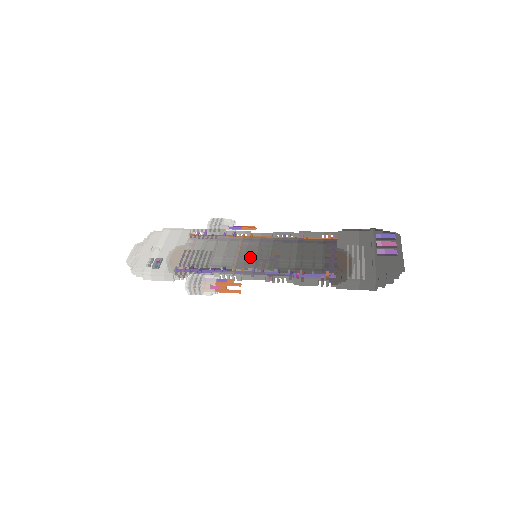
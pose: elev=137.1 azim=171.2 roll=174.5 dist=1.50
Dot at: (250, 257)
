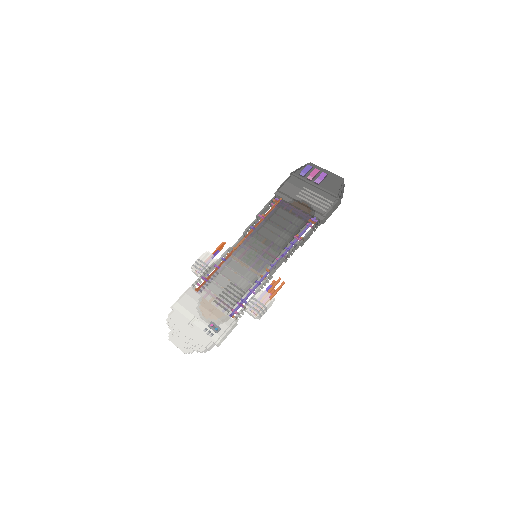
Dot at: (258, 259)
